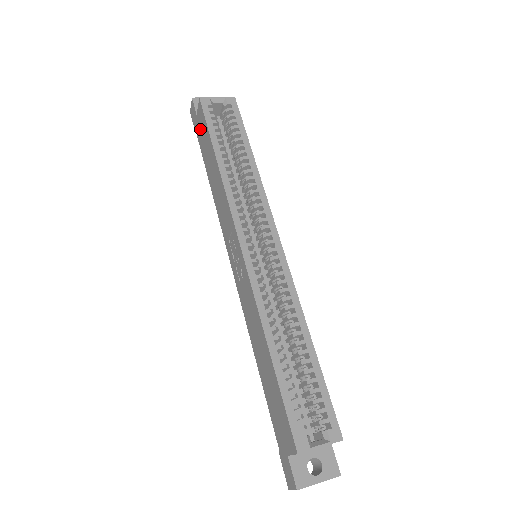
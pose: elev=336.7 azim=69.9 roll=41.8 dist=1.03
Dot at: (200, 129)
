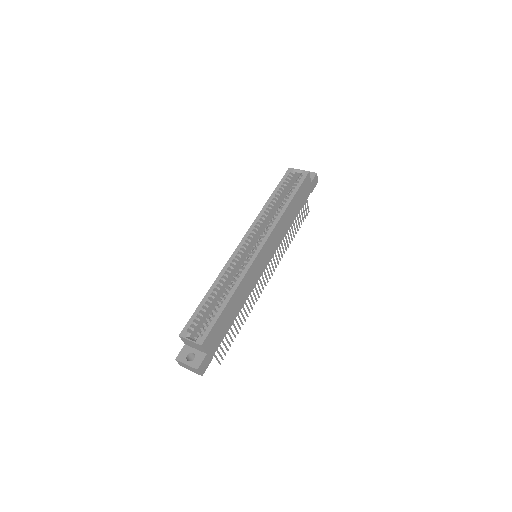
Dot at: occluded
